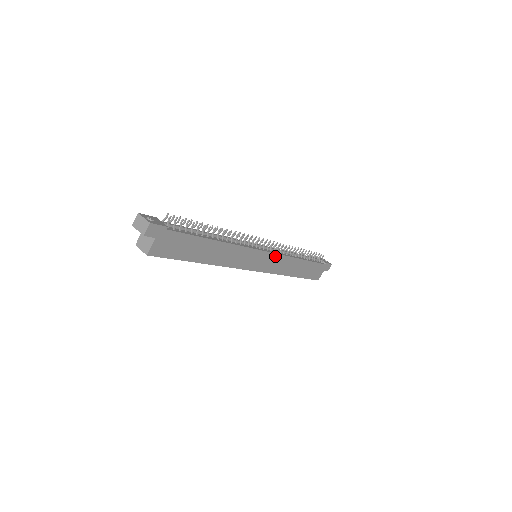
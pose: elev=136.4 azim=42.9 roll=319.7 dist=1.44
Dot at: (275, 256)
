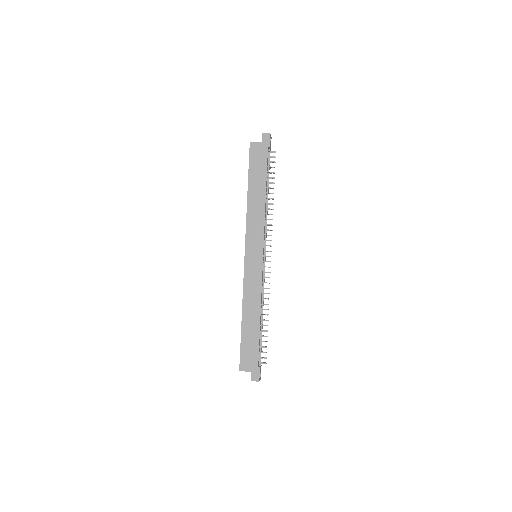
Dot at: (260, 272)
